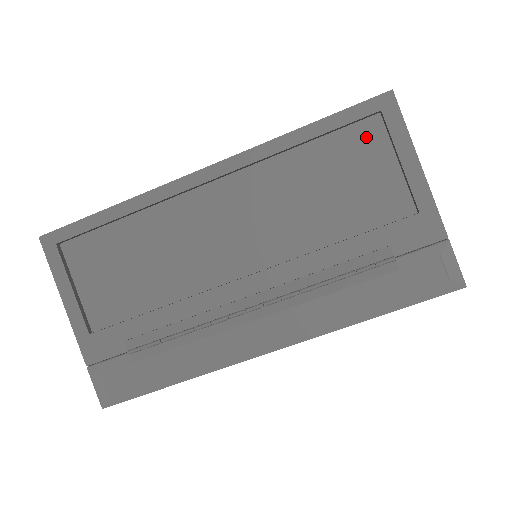
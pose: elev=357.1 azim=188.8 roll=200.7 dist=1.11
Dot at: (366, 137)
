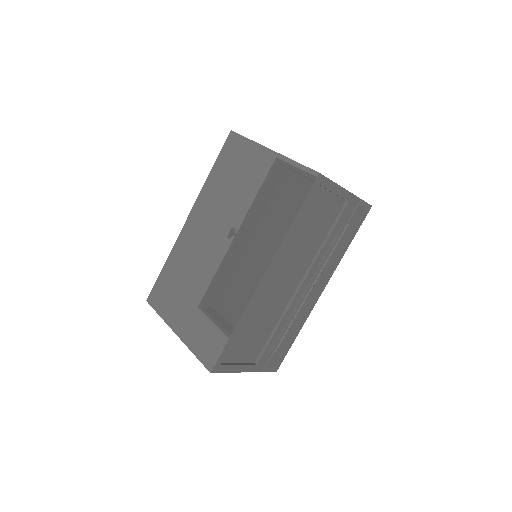
Dot at: (316, 197)
